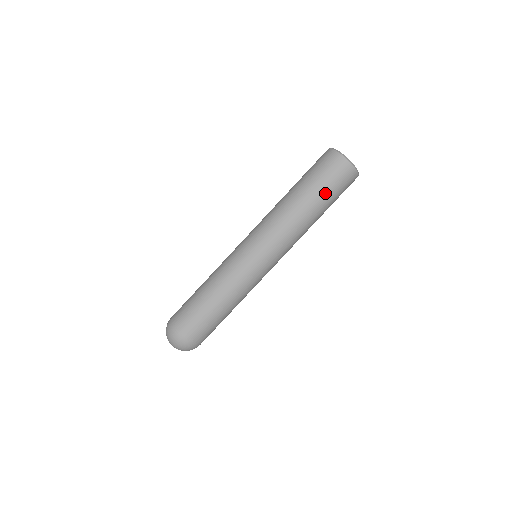
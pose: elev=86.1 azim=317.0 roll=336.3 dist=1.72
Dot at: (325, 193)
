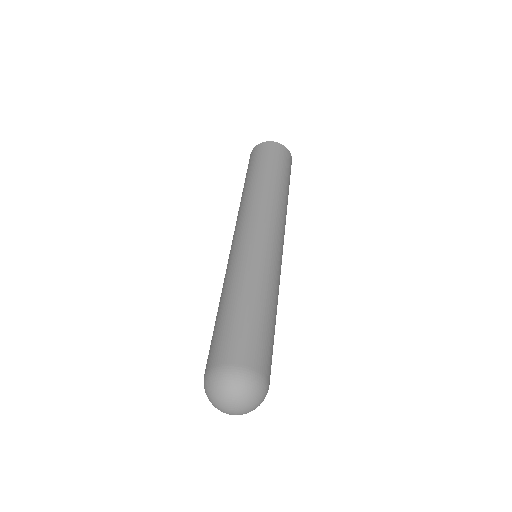
Dot at: (288, 179)
